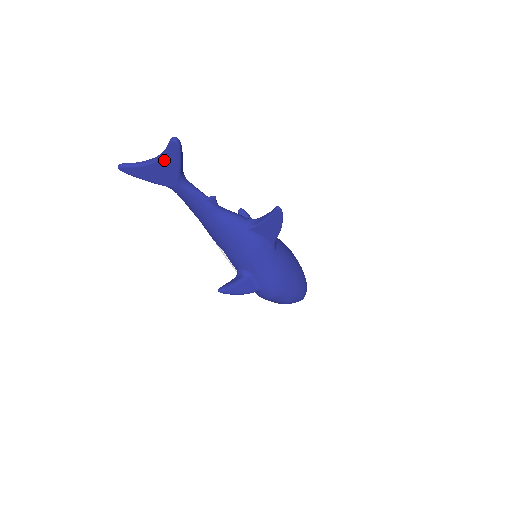
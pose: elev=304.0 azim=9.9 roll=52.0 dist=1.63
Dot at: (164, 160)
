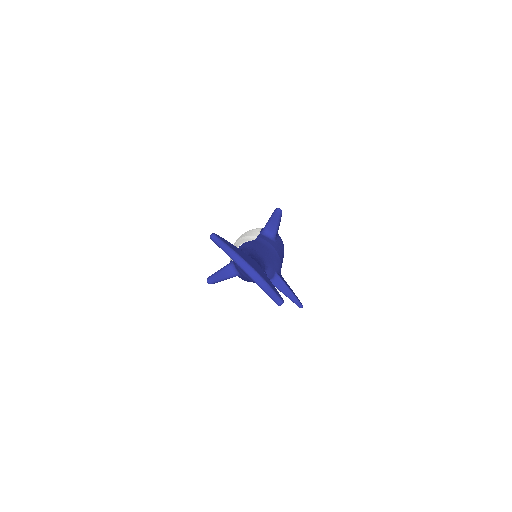
Dot at: (257, 284)
